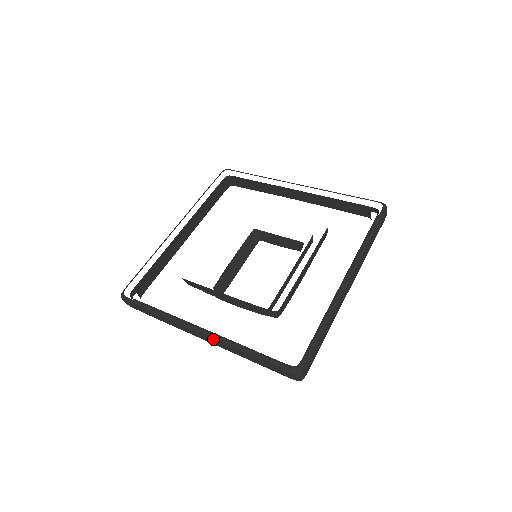
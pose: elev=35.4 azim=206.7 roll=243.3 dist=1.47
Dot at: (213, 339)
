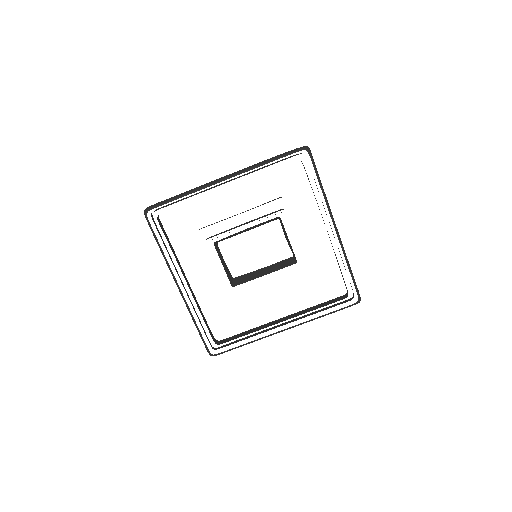
Dot at: occluded
